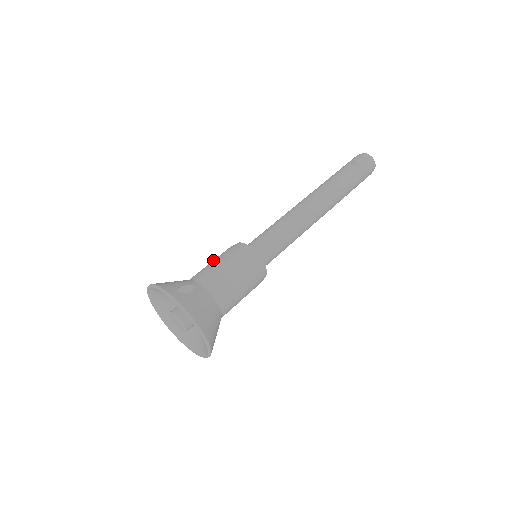
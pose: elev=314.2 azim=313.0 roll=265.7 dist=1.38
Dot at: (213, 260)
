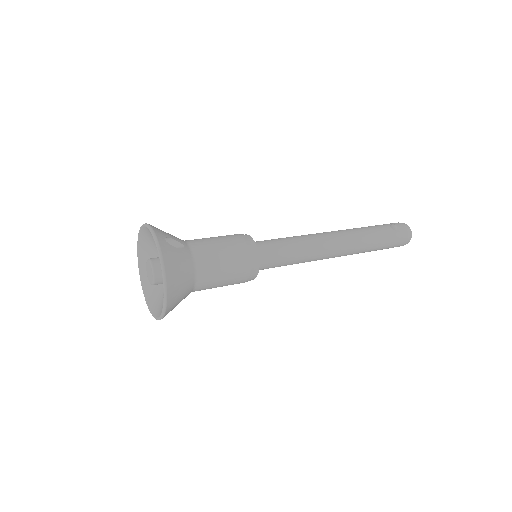
Dot at: occluded
